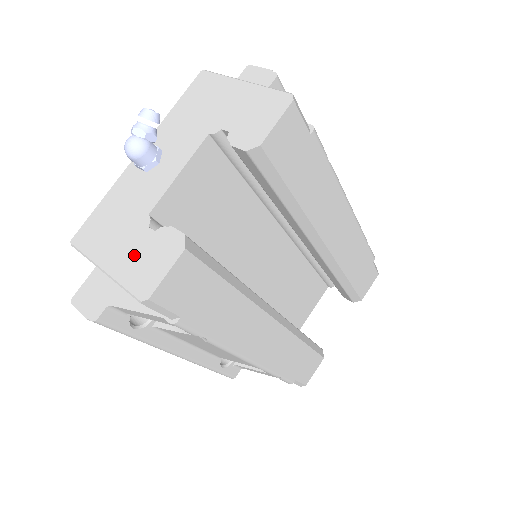
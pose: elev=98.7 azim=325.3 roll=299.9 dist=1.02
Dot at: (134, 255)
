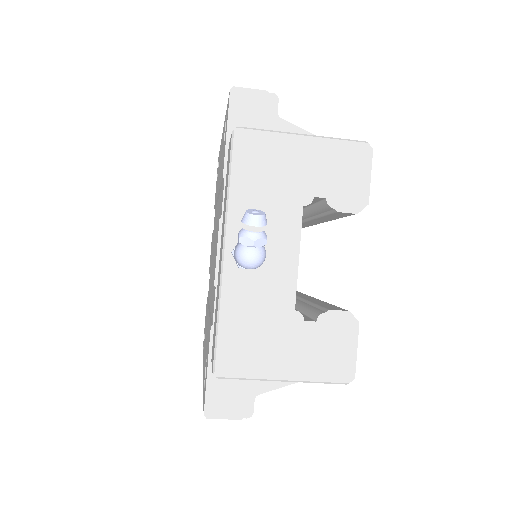
Dot at: (310, 352)
